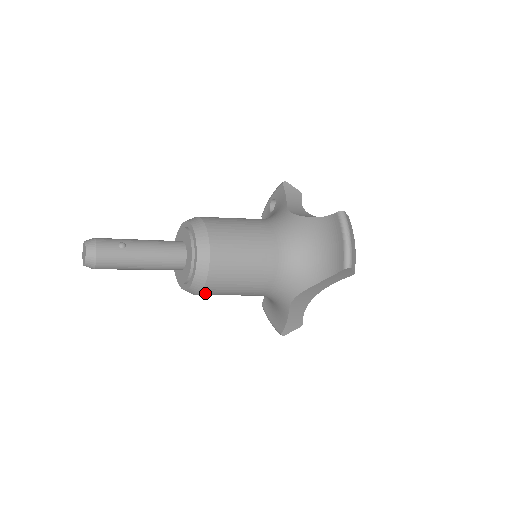
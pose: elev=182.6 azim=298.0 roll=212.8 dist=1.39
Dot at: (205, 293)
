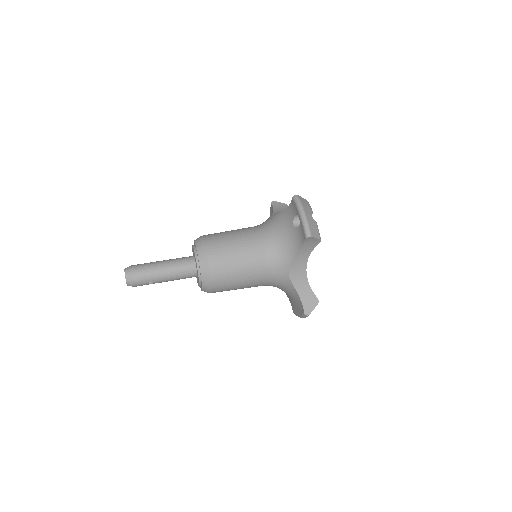
Dot at: occluded
